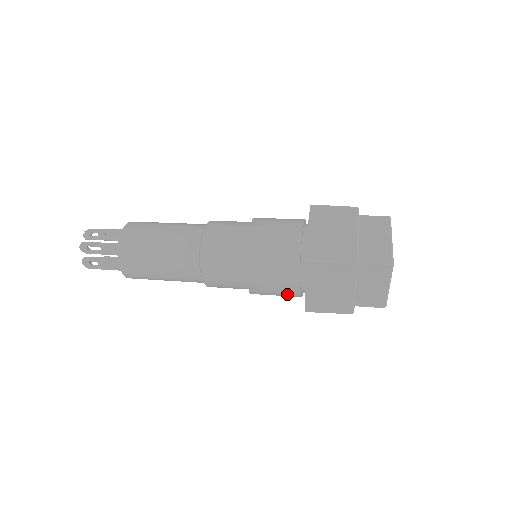
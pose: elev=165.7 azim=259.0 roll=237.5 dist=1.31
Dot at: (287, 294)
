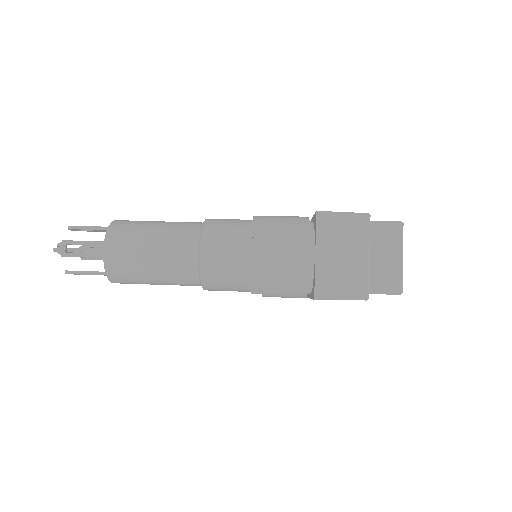
Dot at: occluded
